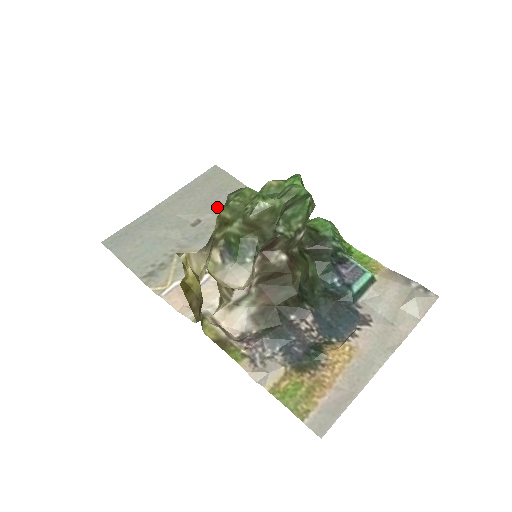
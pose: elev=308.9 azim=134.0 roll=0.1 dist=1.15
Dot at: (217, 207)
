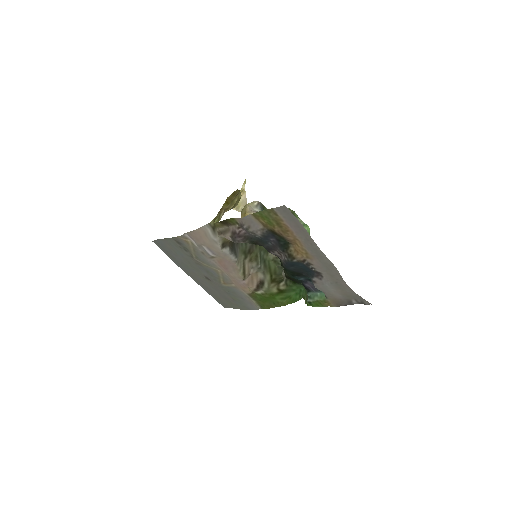
Dot at: (223, 290)
